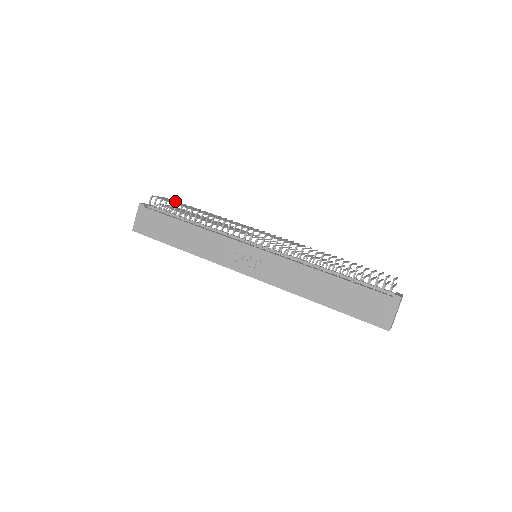
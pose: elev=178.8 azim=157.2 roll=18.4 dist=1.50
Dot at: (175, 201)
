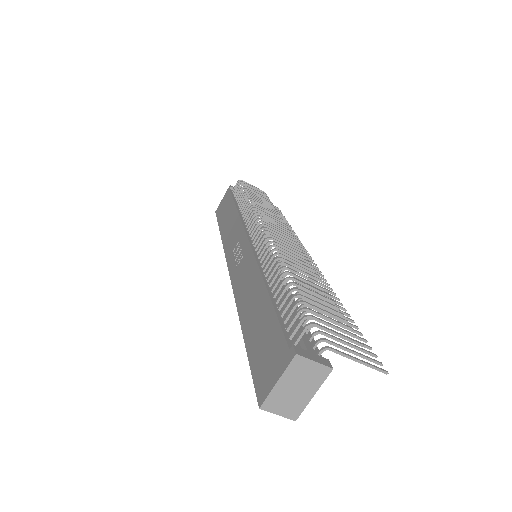
Dot at: (264, 194)
